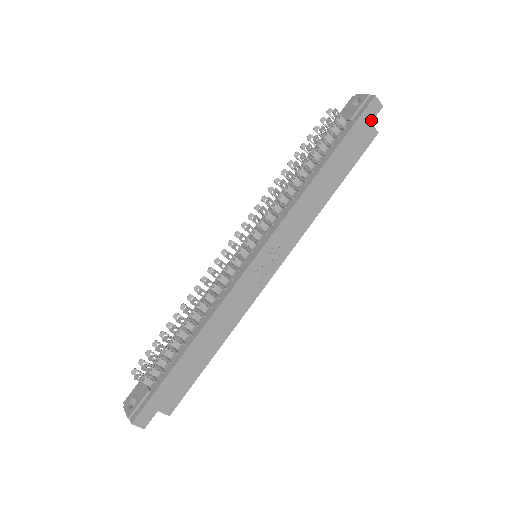
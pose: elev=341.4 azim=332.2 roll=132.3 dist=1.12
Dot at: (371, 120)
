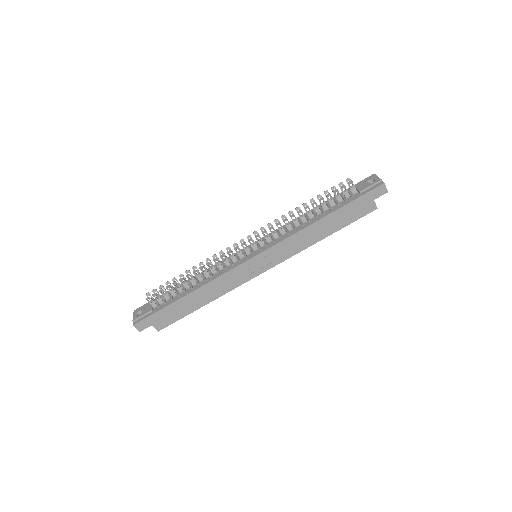
Dot at: (375, 198)
